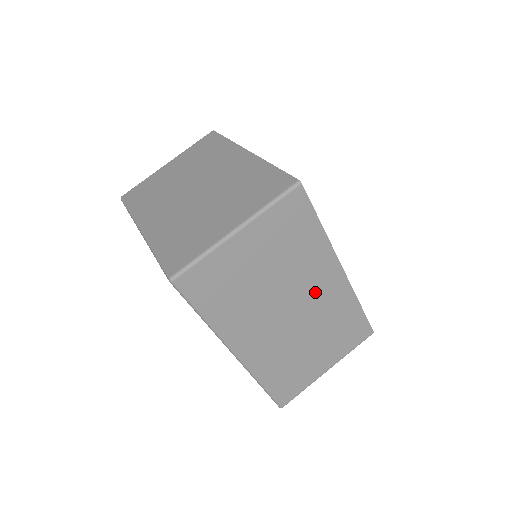
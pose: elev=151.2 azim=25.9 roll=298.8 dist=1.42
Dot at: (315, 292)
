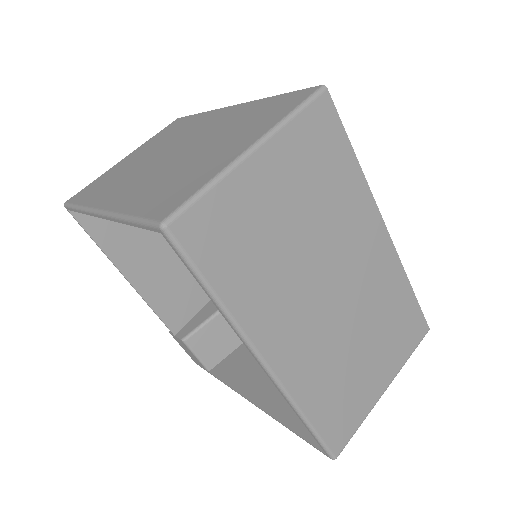
Dot at: (358, 262)
